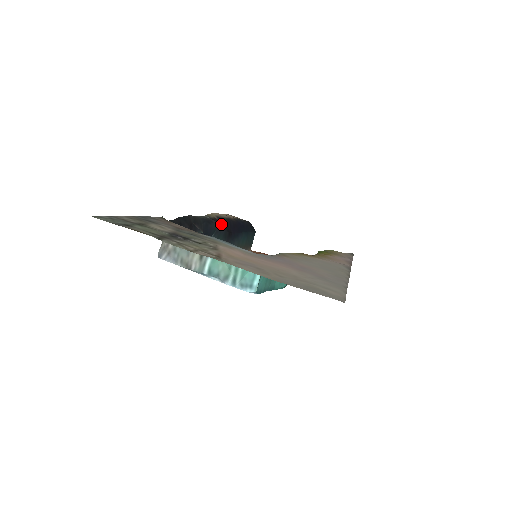
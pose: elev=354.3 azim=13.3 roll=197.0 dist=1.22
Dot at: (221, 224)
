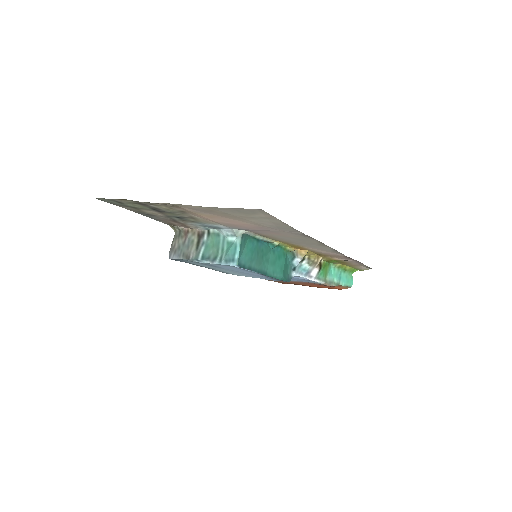
Dot at: occluded
